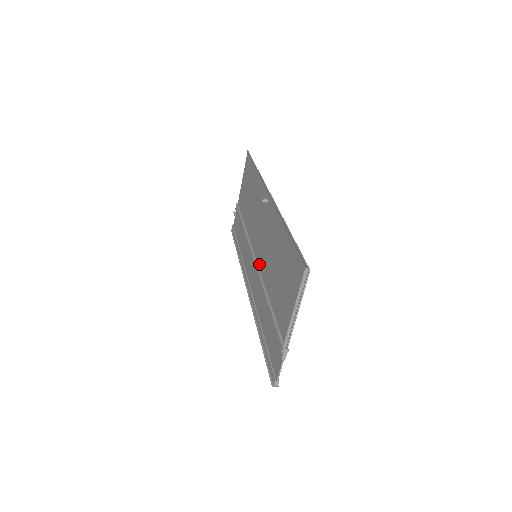
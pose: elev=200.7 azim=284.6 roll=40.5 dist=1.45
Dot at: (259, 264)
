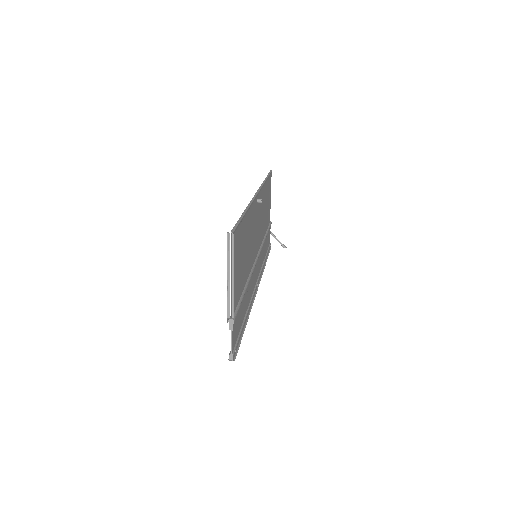
Dot at: occluded
